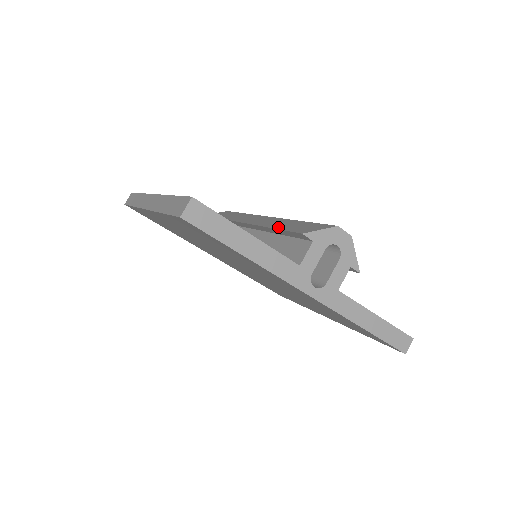
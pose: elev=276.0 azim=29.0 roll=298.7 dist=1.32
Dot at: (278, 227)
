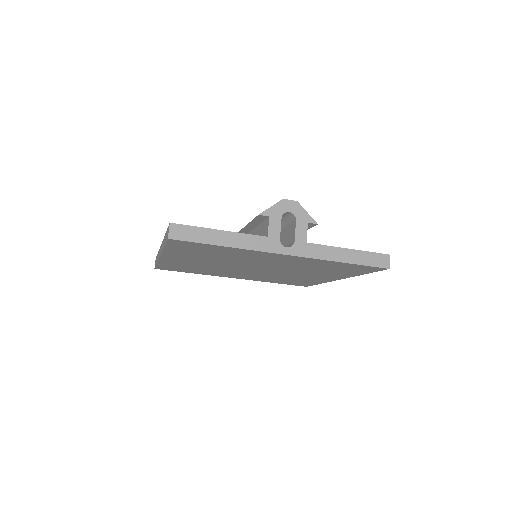
Dot at: occluded
